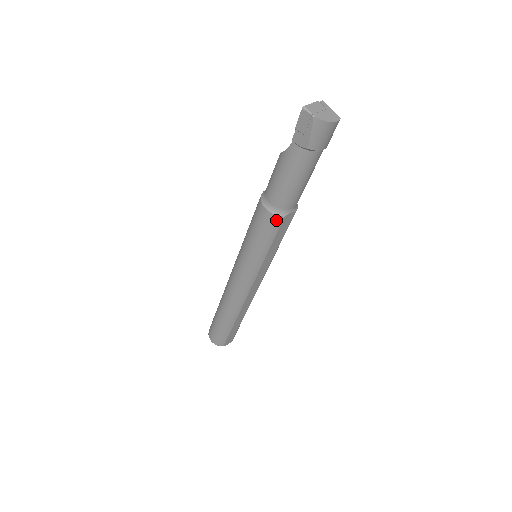
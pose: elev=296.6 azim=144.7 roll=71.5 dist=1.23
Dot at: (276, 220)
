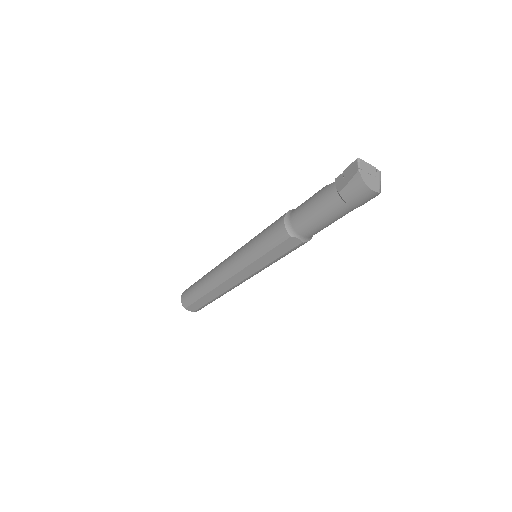
Dot at: (284, 234)
